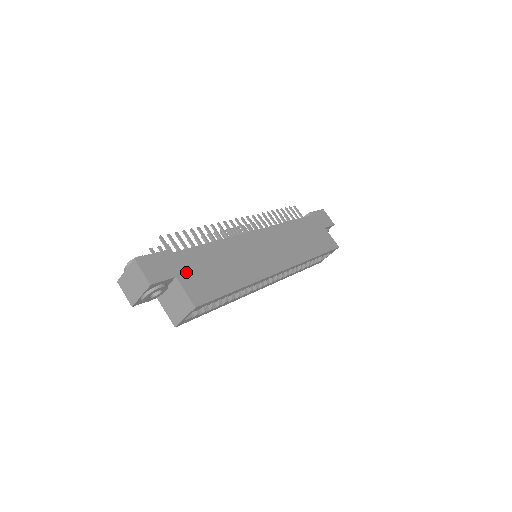
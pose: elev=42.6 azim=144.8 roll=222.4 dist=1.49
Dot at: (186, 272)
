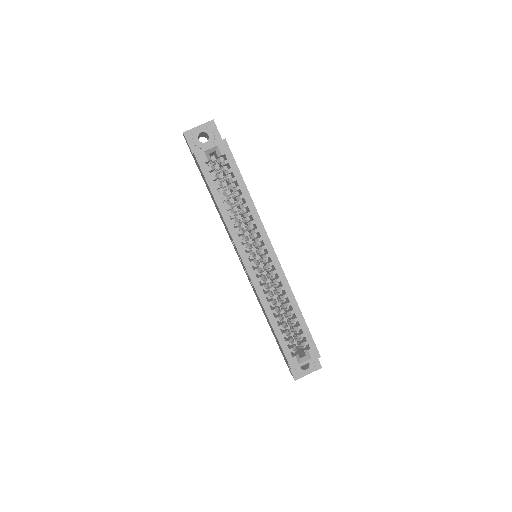
Dot at: occluded
